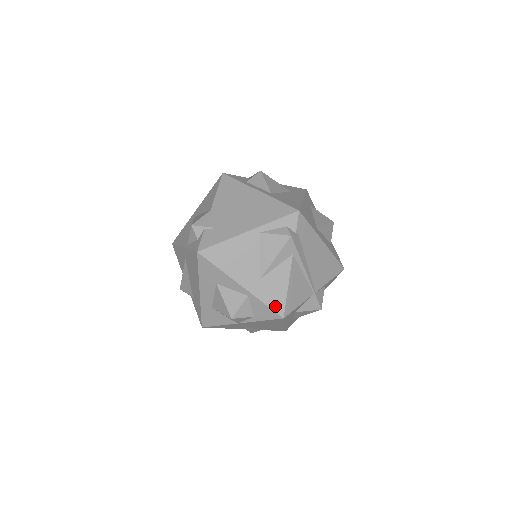
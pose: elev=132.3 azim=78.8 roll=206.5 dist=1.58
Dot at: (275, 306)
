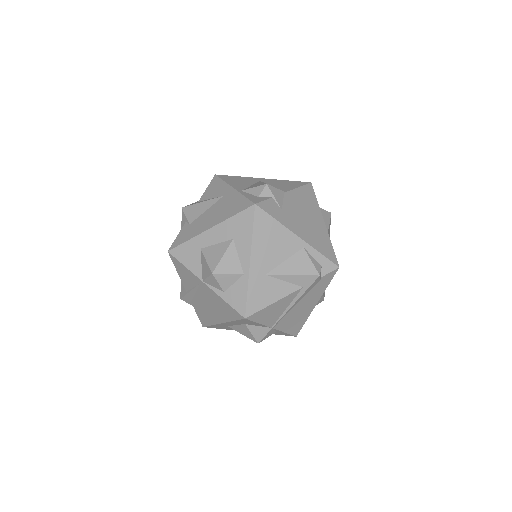
Dot at: (251, 304)
